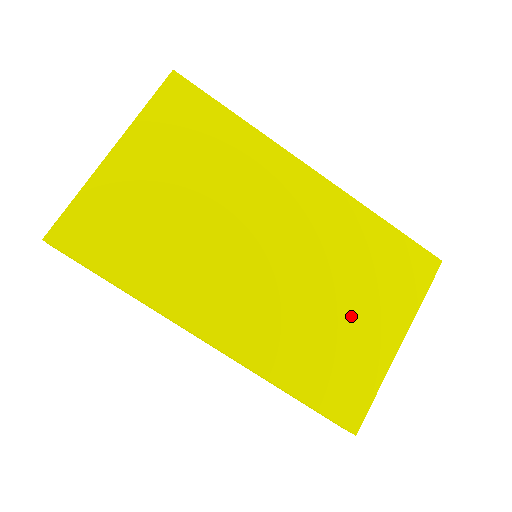
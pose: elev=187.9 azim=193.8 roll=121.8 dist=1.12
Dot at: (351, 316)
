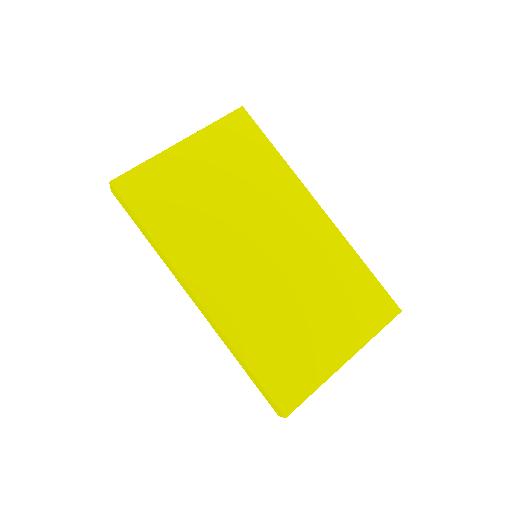
Dot at: (313, 323)
